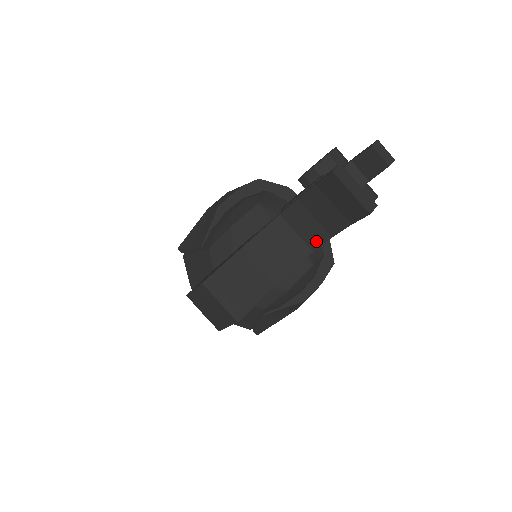
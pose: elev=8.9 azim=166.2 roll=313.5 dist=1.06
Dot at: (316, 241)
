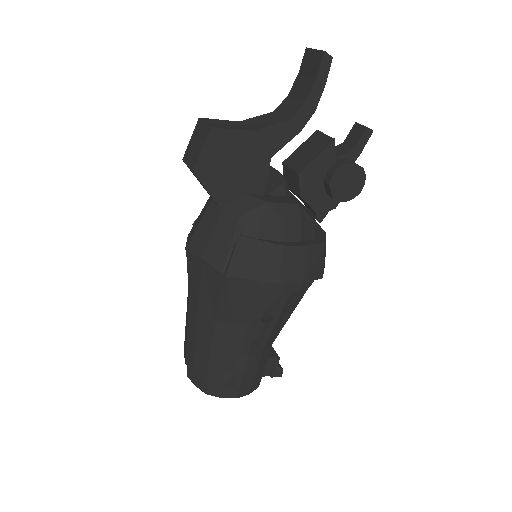
Dot at: (293, 112)
